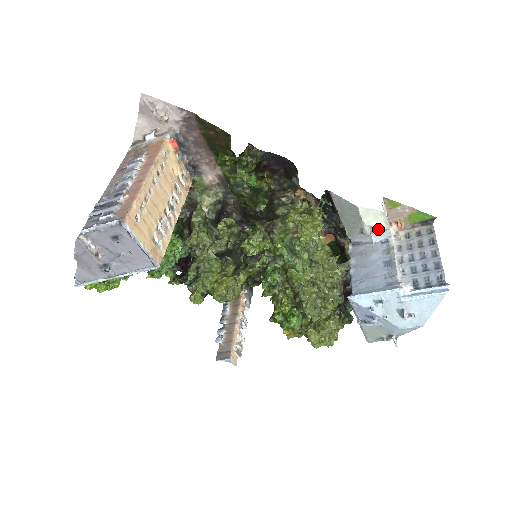
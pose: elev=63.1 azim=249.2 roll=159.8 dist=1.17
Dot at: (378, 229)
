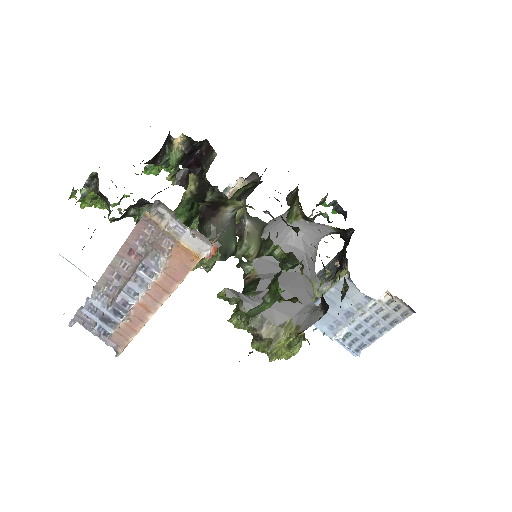
Dot at: occluded
